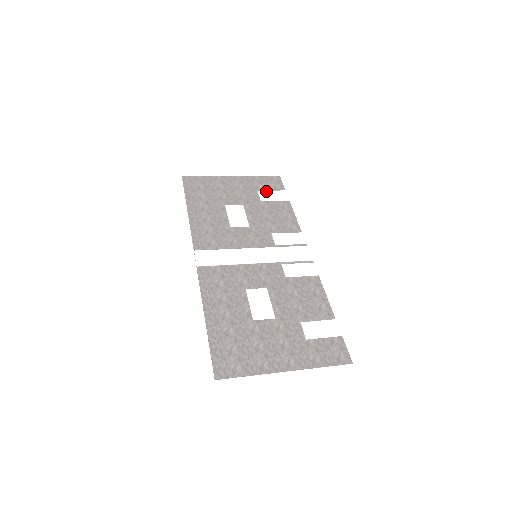
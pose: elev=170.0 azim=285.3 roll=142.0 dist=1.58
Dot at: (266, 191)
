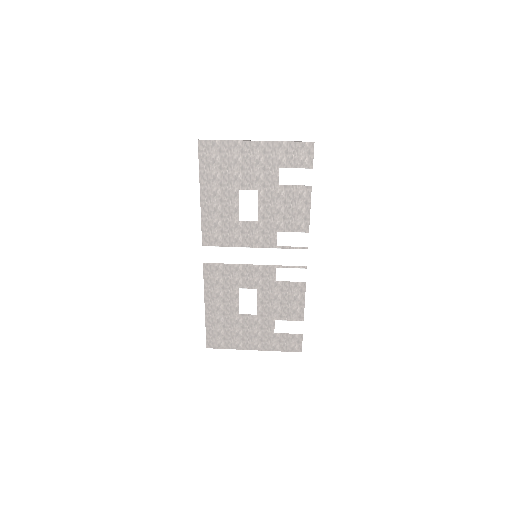
Dot at: (289, 169)
